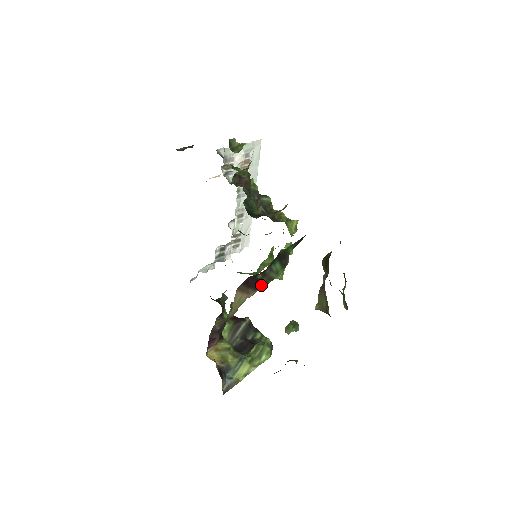
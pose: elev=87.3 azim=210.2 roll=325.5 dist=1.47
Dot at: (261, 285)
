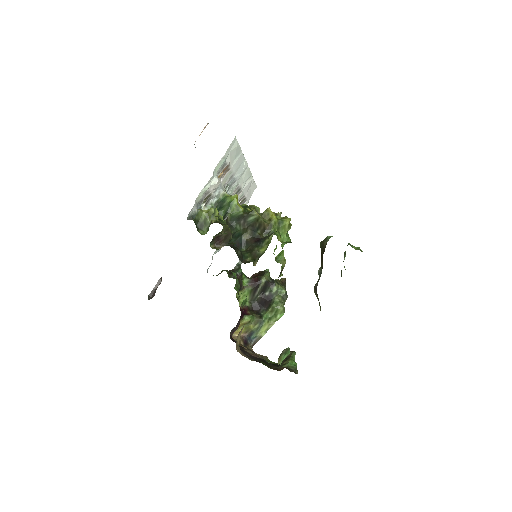
Dot at: occluded
